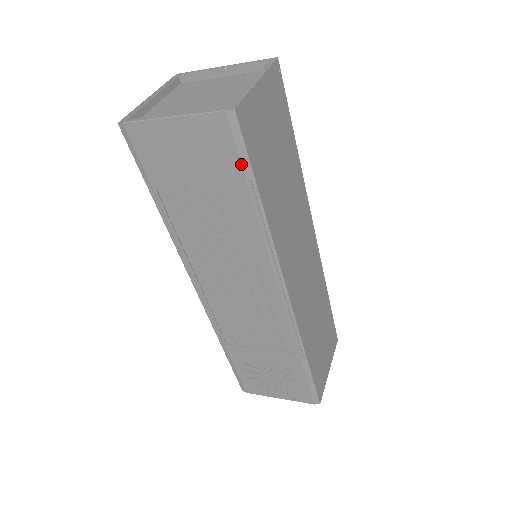
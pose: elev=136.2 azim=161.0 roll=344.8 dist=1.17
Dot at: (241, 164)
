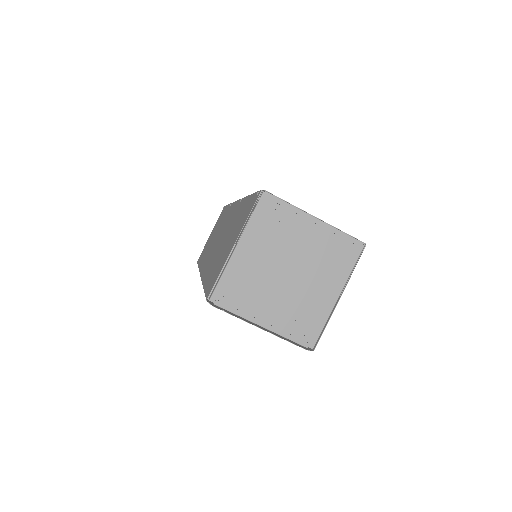
Dot at: occluded
